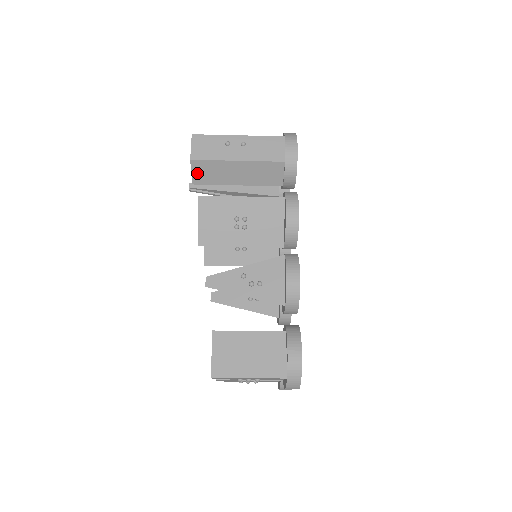
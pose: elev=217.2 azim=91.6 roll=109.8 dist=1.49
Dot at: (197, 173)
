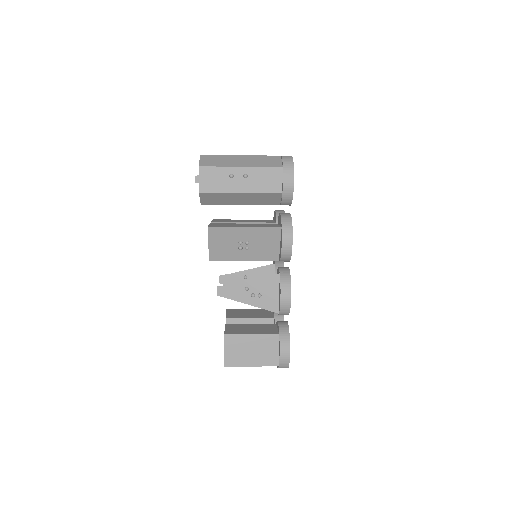
Dot at: (205, 199)
